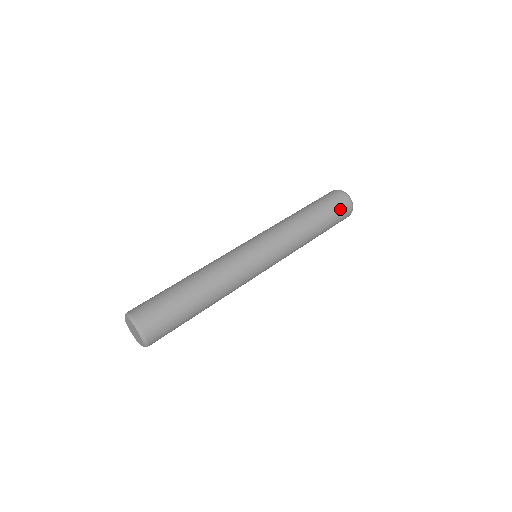
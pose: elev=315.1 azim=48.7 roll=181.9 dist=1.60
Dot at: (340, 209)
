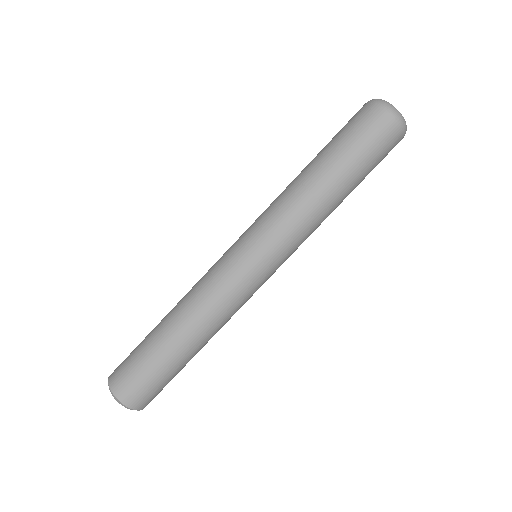
Dot at: (379, 143)
